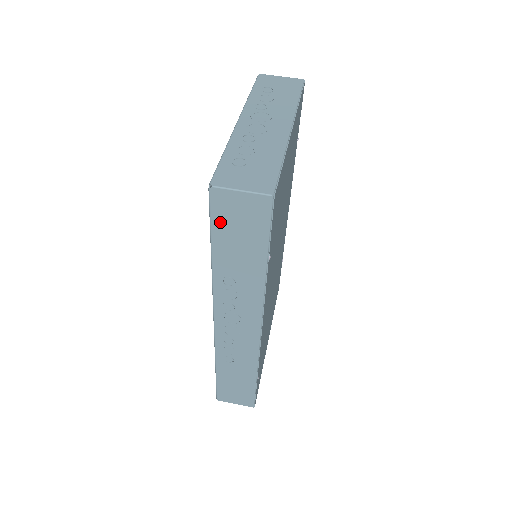
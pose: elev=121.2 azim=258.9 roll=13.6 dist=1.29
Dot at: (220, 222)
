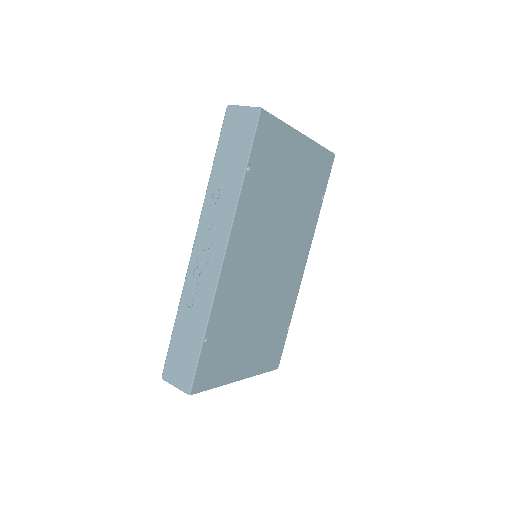
Dot at: (226, 134)
